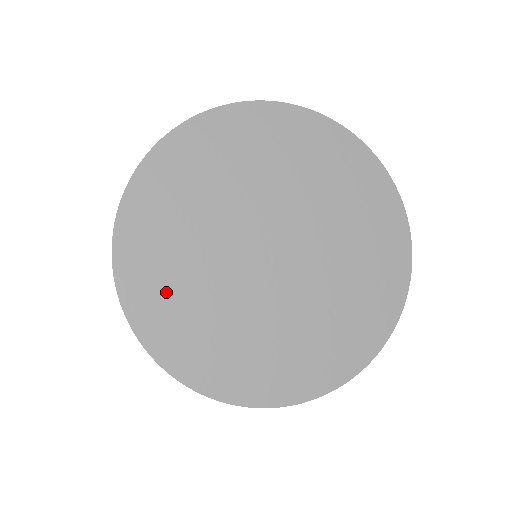
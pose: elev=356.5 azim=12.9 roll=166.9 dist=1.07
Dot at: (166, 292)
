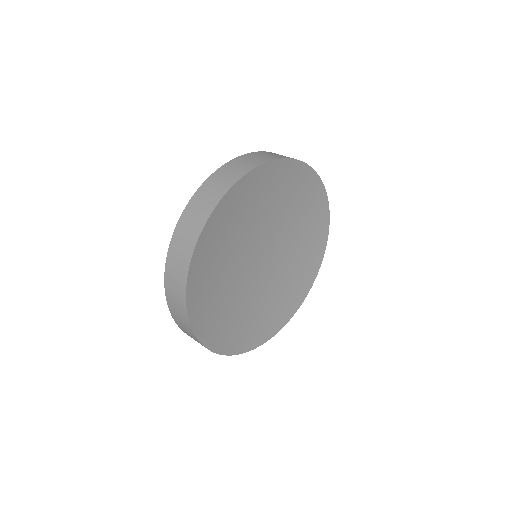
Dot at: (213, 279)
